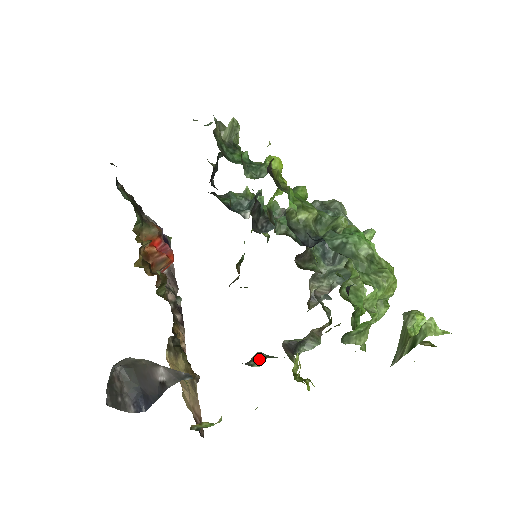
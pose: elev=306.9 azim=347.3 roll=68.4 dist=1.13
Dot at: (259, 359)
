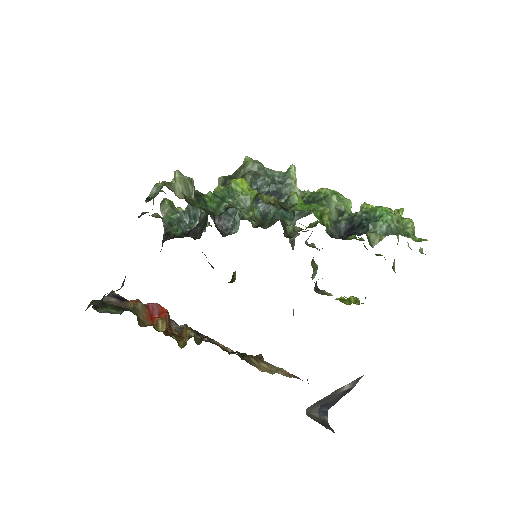
Dot at: (293, 310)
